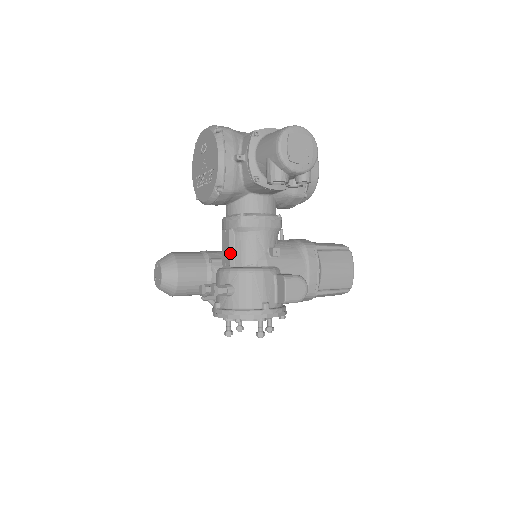
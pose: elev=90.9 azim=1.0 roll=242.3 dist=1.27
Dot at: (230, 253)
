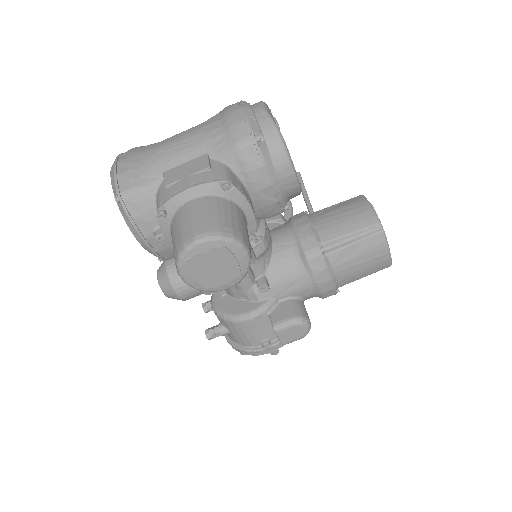
Dot at: occluded
